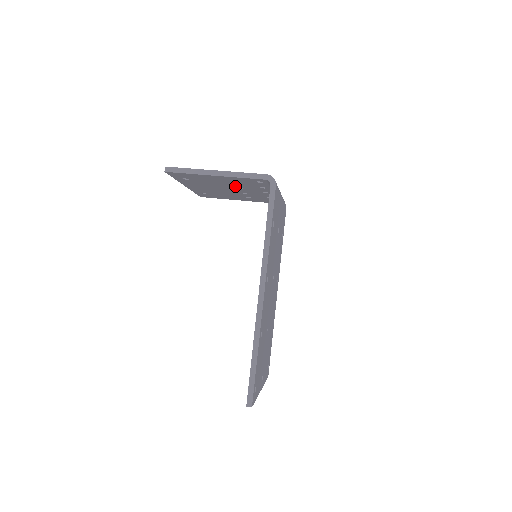
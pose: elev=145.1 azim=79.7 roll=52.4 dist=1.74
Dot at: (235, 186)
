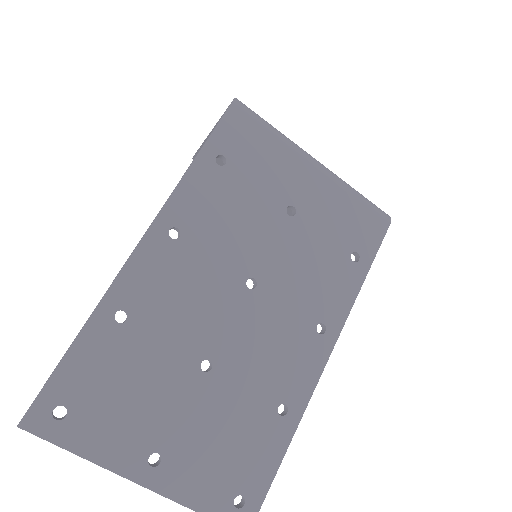
Dot at: occluded
